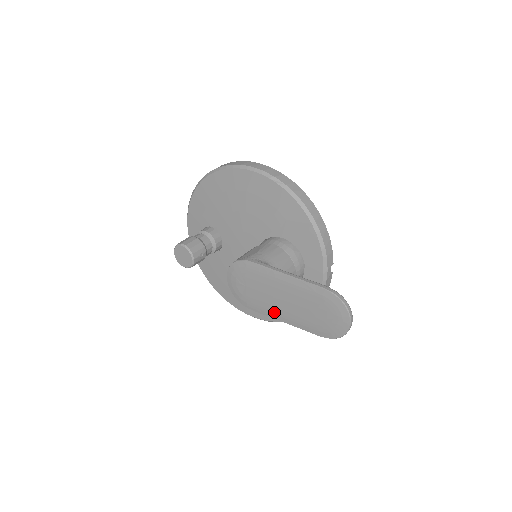
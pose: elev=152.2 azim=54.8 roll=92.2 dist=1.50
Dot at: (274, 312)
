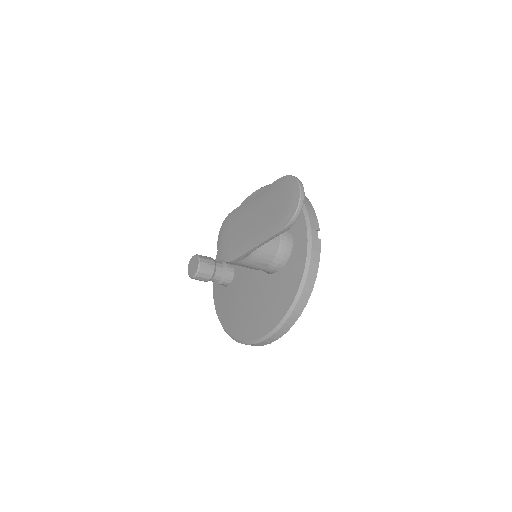
Dot at: (247, 241)
